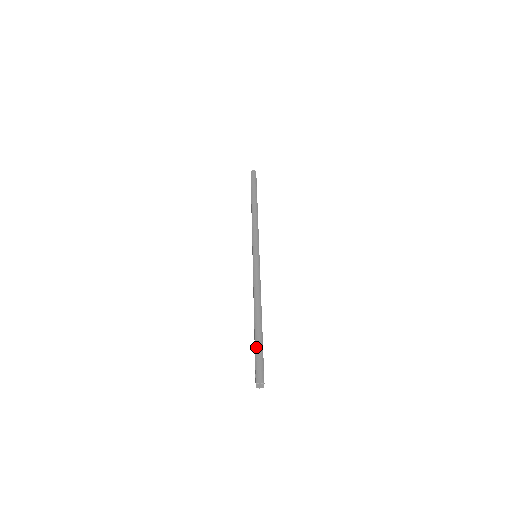
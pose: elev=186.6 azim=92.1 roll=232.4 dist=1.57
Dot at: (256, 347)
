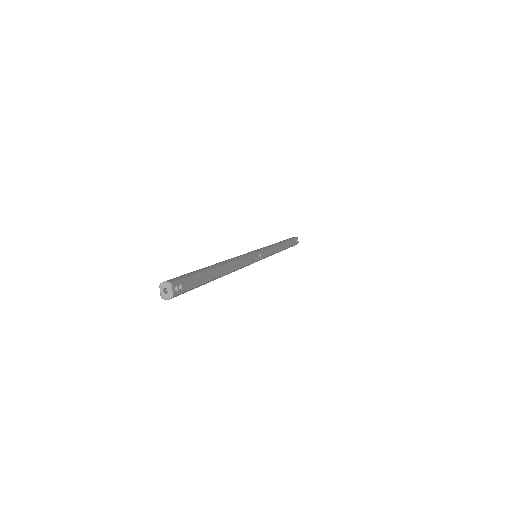
Dot at: (190, 272)
